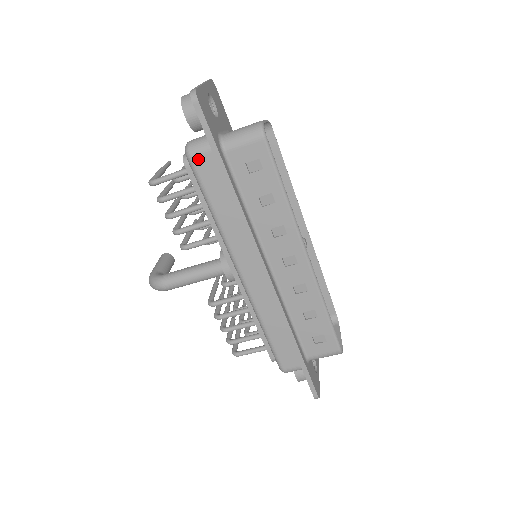
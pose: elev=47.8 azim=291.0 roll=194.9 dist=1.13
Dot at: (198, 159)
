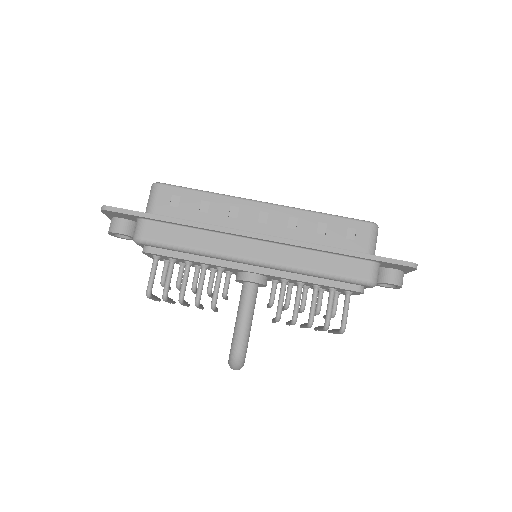
Dot at: (145, 234)
